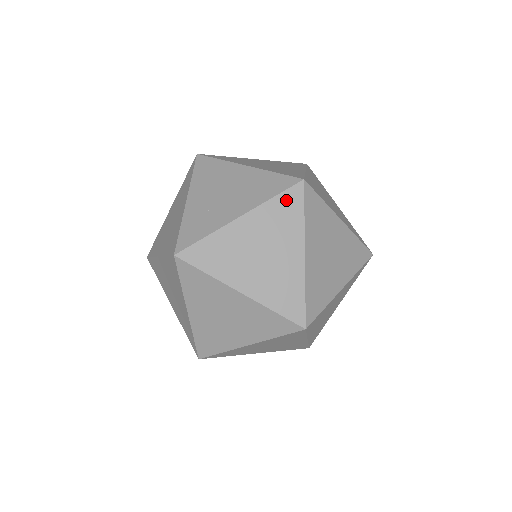
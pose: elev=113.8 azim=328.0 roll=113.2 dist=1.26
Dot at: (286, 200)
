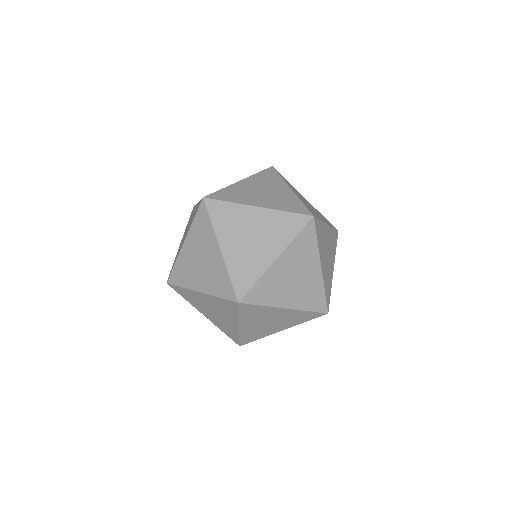
Dot at: (293, 219)
